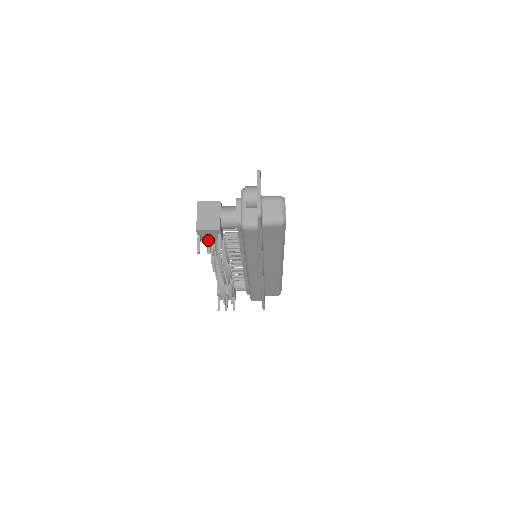
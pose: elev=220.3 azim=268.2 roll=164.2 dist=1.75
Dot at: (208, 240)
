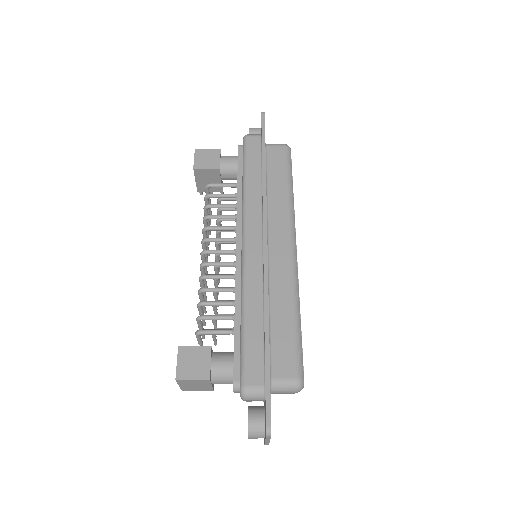
Dot at: occluded
